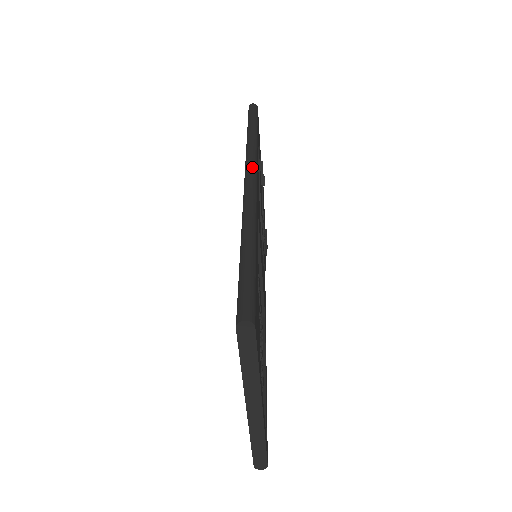
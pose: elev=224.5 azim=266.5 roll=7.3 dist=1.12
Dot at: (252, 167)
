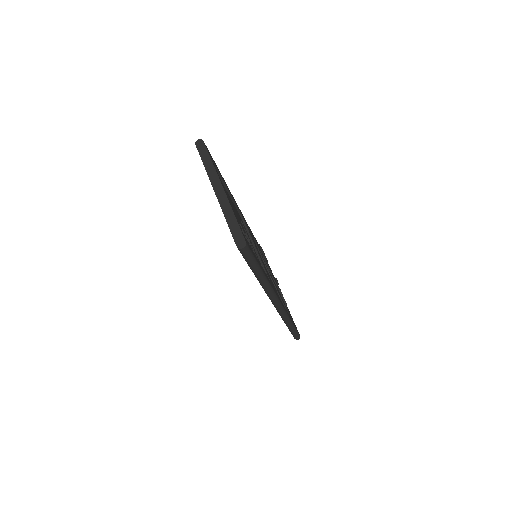
Dot at: occluded
